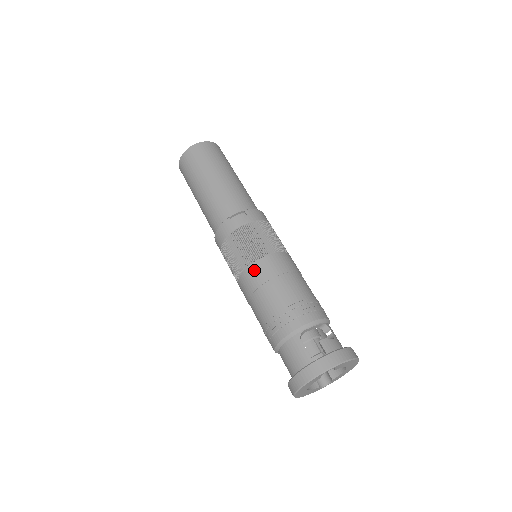
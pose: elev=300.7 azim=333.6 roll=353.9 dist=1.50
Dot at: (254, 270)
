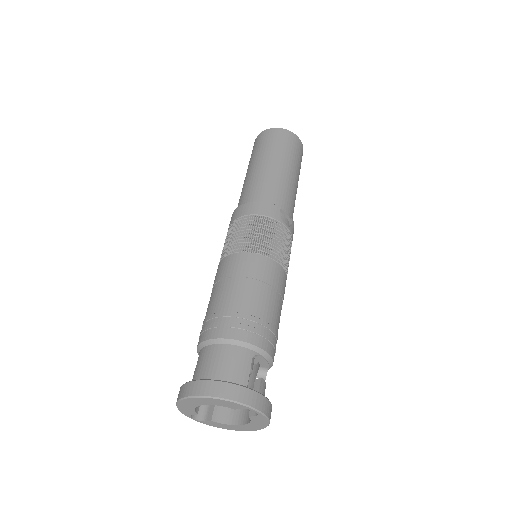
Dot at: (266, 264)
